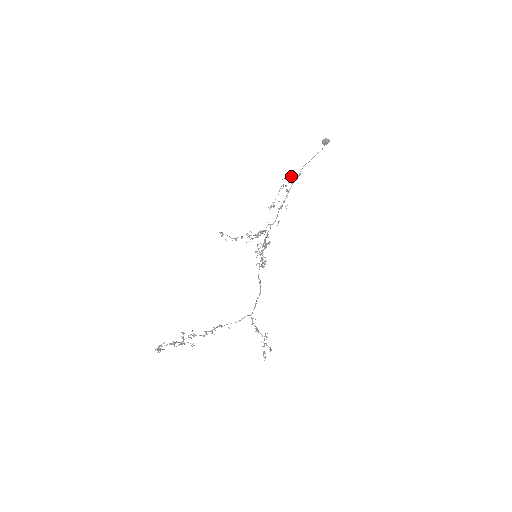
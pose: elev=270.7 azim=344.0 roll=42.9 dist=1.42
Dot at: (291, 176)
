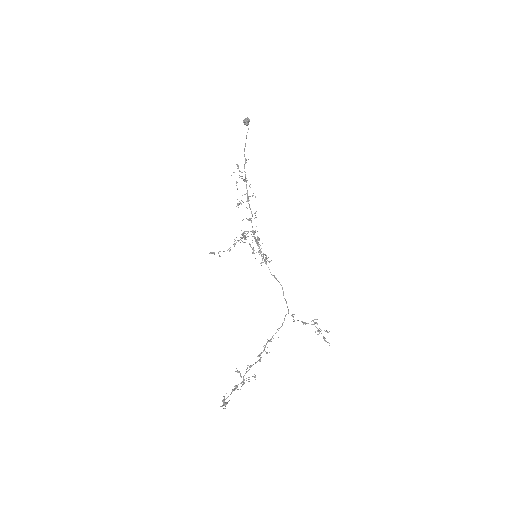
Dot at: (238, 166)
